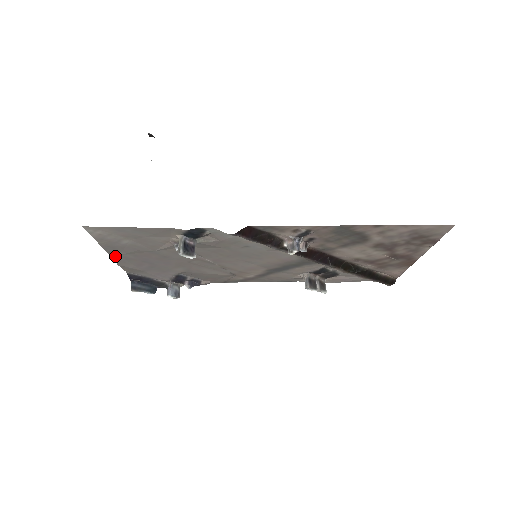
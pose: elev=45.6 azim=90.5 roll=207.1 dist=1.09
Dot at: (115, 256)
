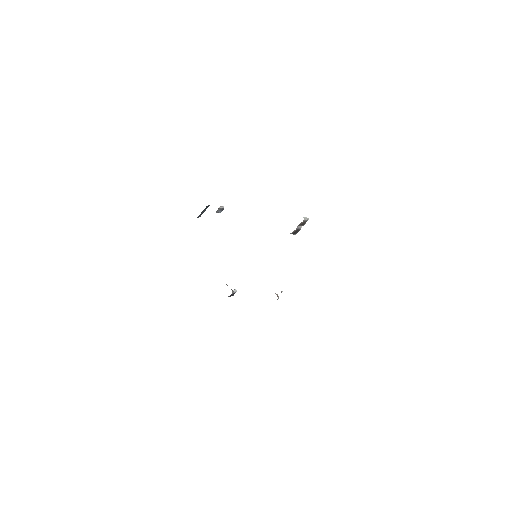
Dot at: occluded
